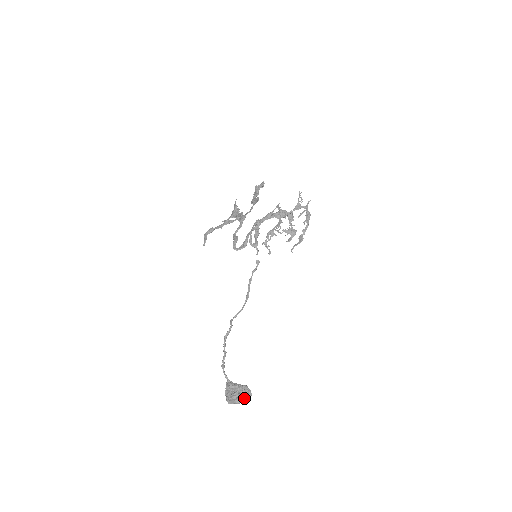
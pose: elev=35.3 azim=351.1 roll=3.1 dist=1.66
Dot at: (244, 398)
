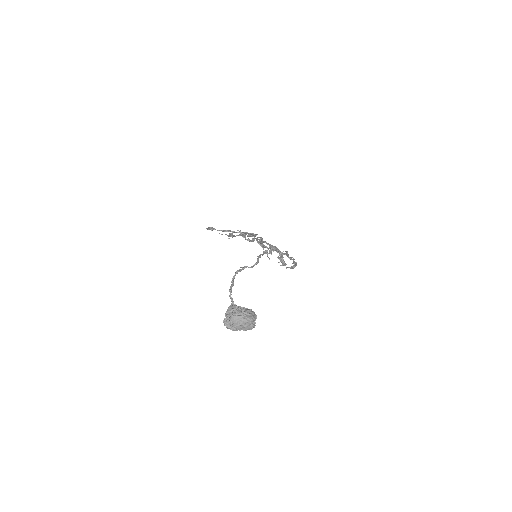
Dot at: (251, 321)
